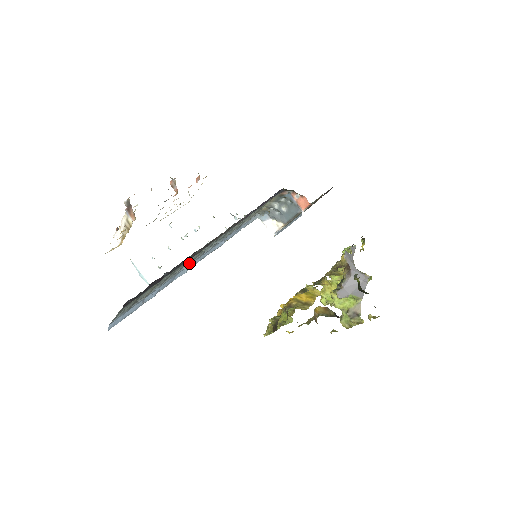
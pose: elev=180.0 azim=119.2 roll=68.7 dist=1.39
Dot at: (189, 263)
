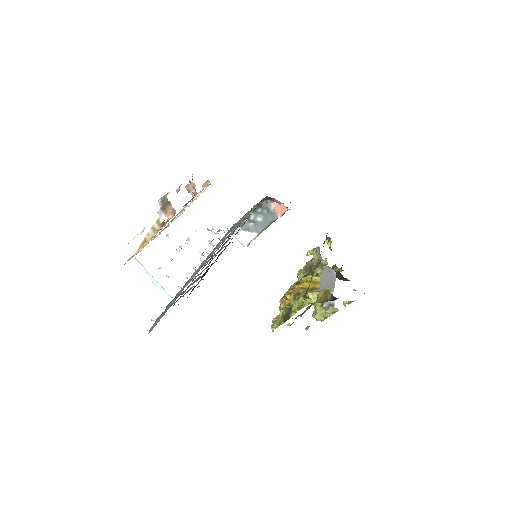
Dot at: (201, 267)
